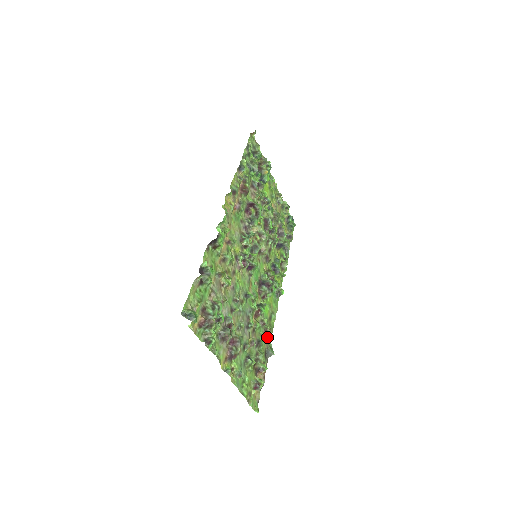
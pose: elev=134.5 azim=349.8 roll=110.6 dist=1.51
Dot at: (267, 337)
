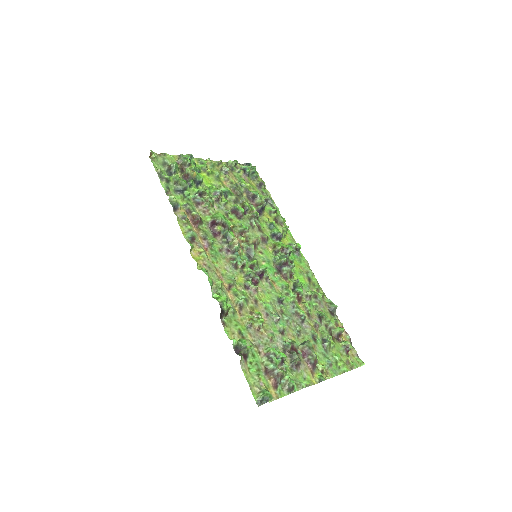
Dot at: (321, 300)
